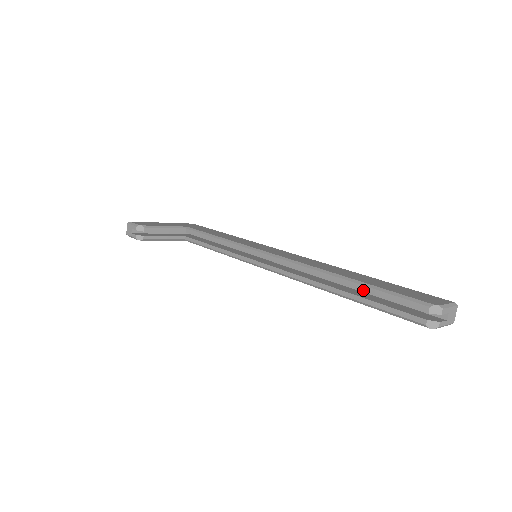
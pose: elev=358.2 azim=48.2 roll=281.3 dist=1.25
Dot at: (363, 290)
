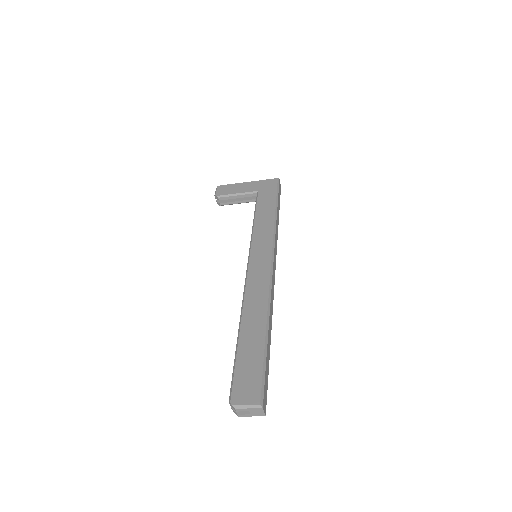
Dot at: (236, 351)
